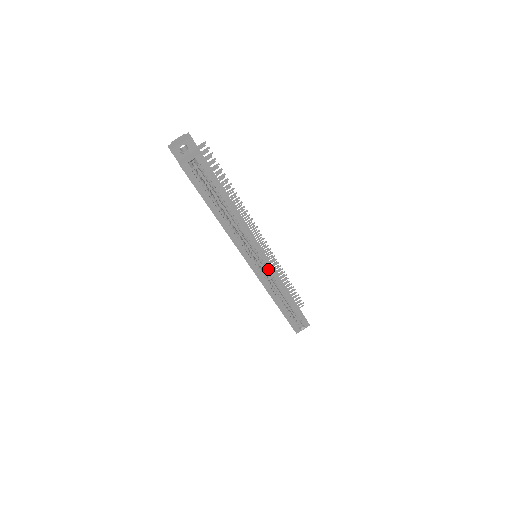
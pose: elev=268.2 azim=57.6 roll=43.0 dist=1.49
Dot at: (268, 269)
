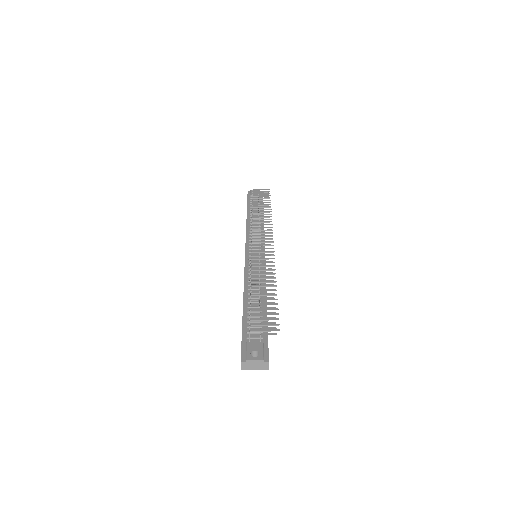
Dot at: occluded
